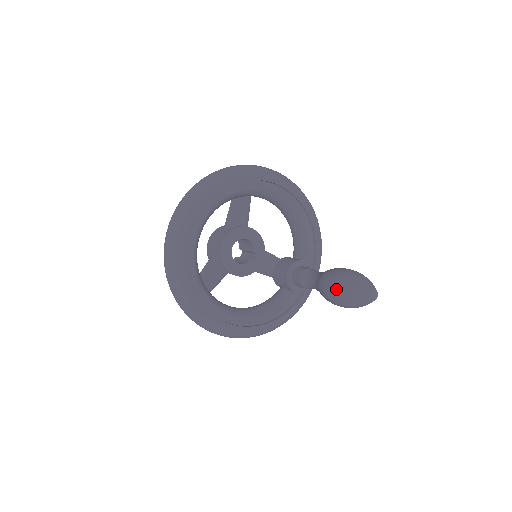
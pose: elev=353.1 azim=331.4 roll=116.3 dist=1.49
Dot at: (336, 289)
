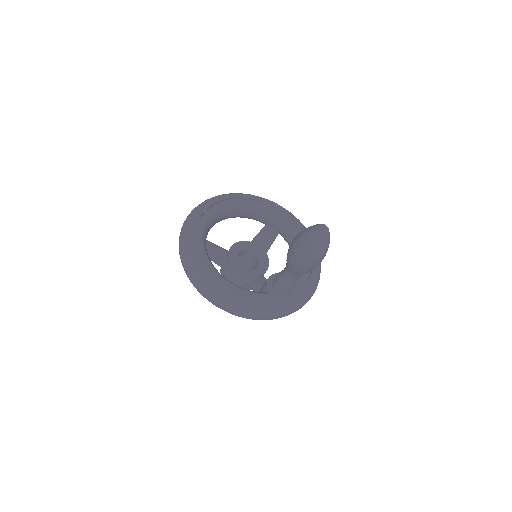
Dot at: (298, 234)
